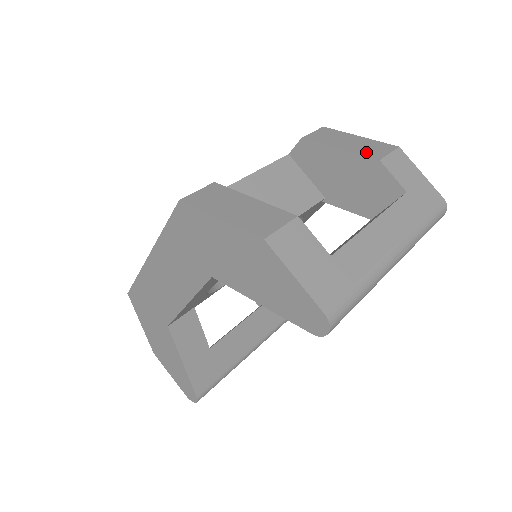
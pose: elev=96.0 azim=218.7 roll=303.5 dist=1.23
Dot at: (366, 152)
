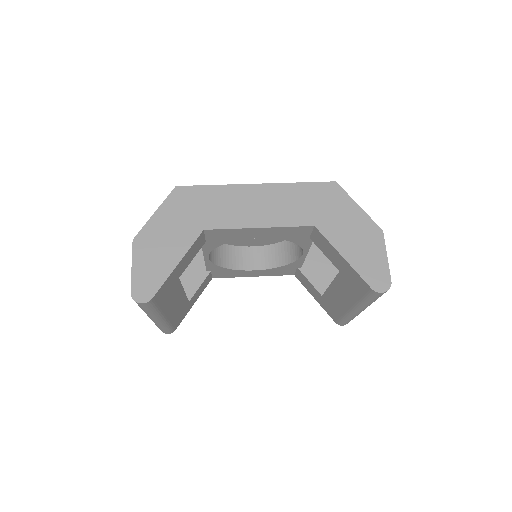
Dot at: occluded
